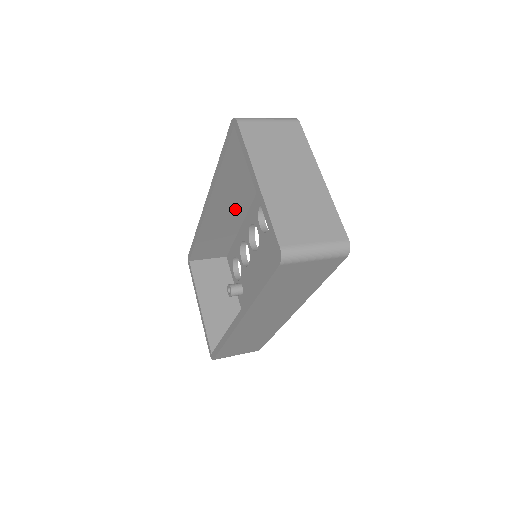
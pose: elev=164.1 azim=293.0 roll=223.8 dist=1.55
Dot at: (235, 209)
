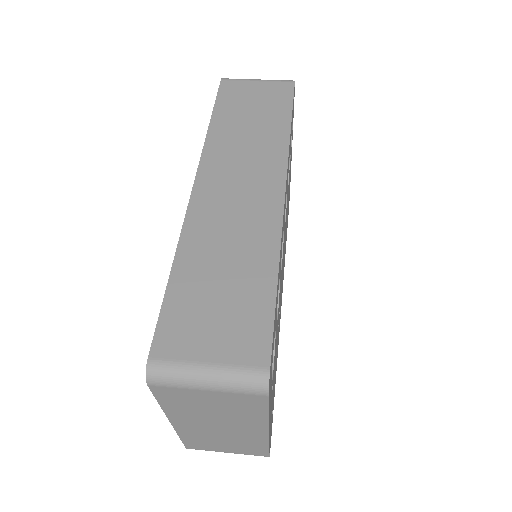
Dot at: occluded
